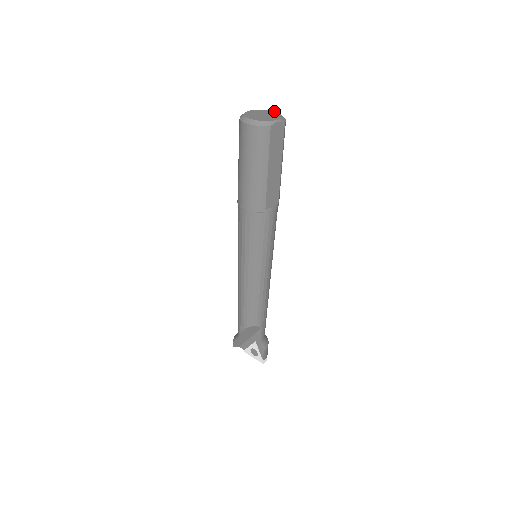
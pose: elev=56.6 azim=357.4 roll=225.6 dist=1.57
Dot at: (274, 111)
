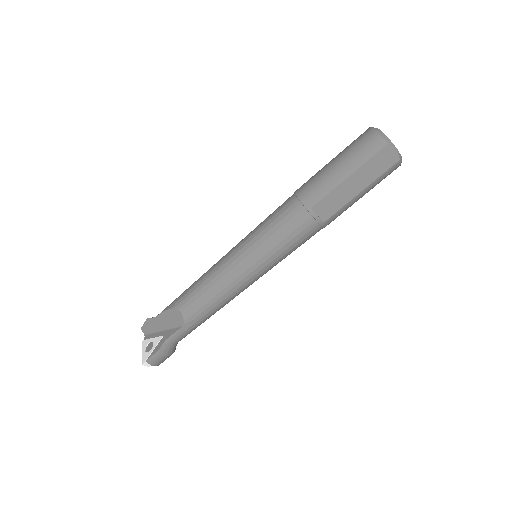
Dot at: occluded
